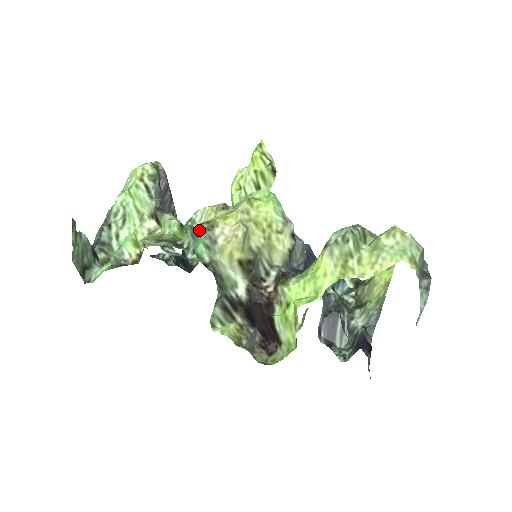
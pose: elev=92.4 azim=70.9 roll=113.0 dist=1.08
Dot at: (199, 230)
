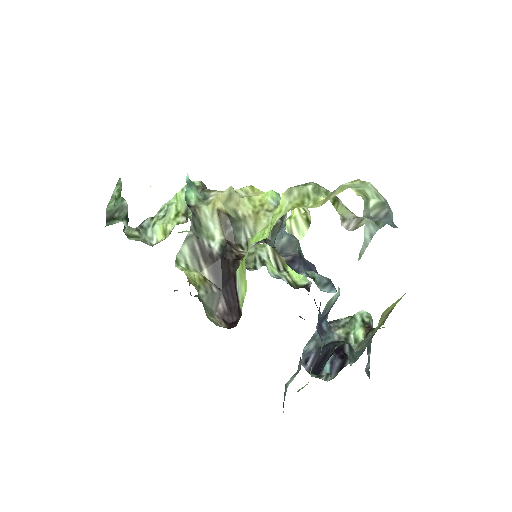
Dot at: (200, 192)
